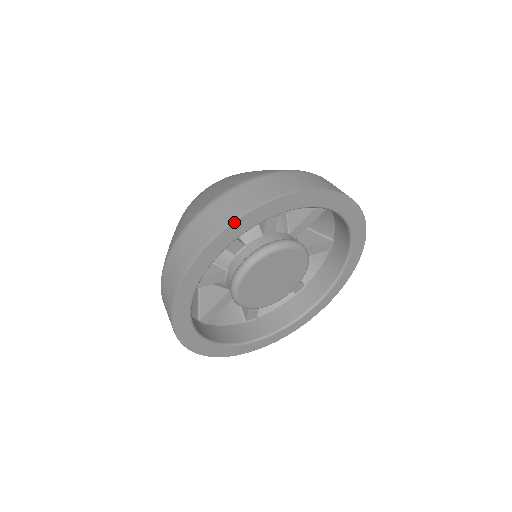
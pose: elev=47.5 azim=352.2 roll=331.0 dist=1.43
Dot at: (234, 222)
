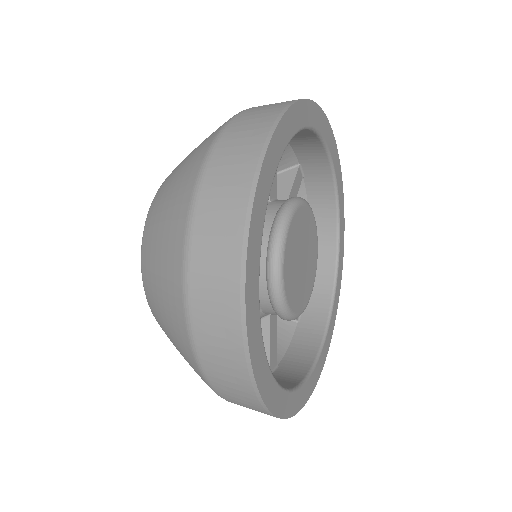
Dot at: (246, 250)
